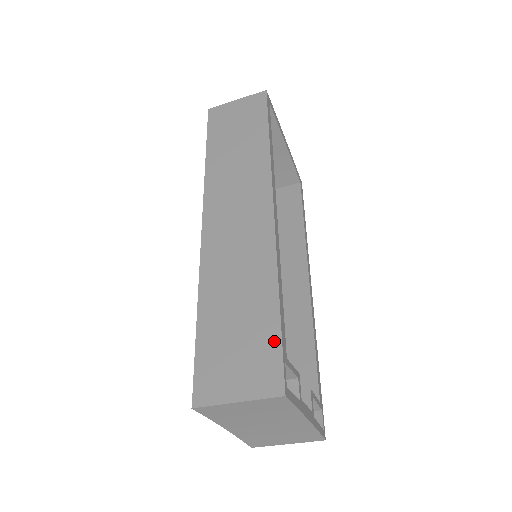
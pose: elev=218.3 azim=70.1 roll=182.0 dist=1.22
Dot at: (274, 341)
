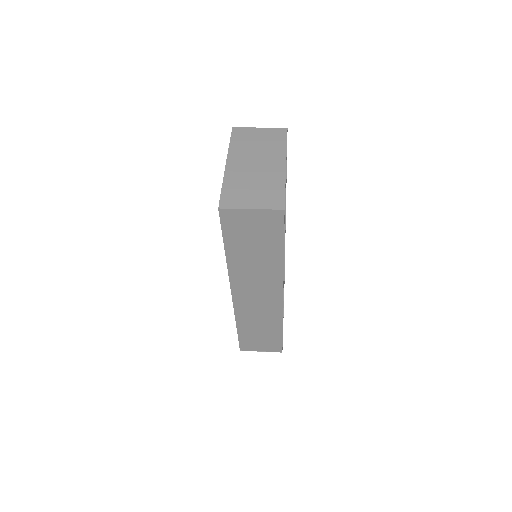
Dot at: (279, 341)
